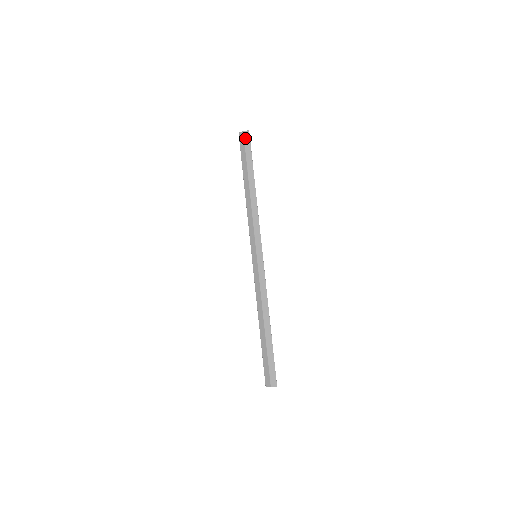
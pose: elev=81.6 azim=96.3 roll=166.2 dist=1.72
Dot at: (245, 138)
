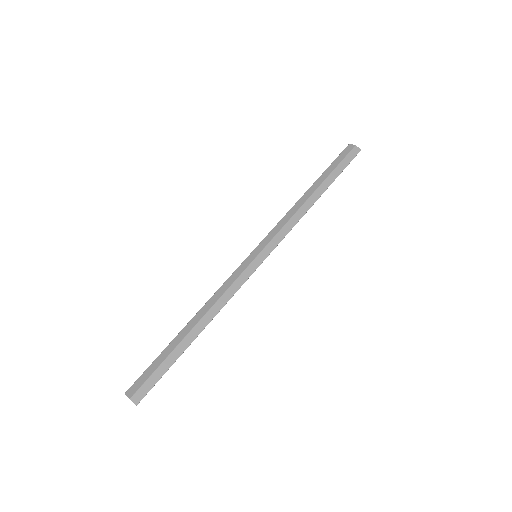
Dot at: (352, 152)
